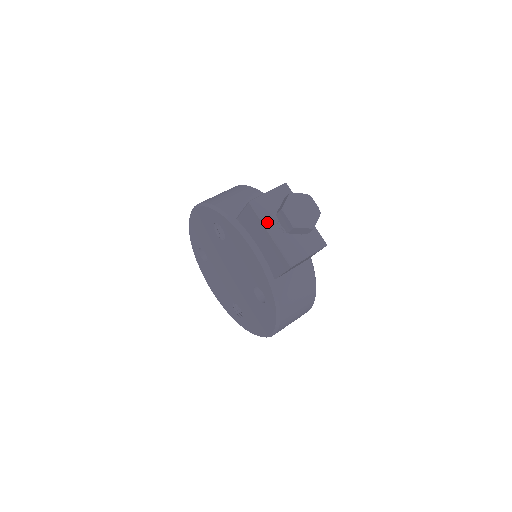
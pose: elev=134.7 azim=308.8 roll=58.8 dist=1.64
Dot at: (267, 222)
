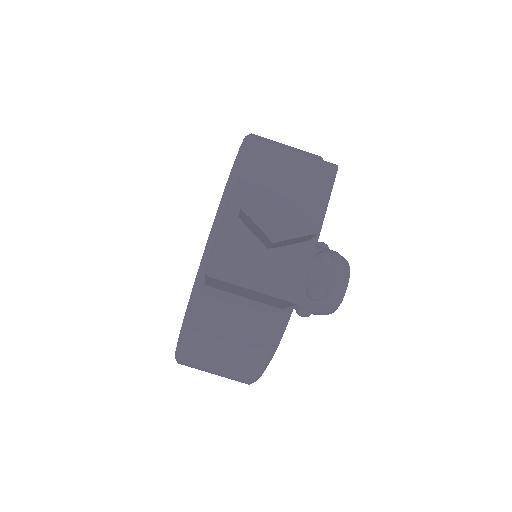
Dot at: (244, 185)
